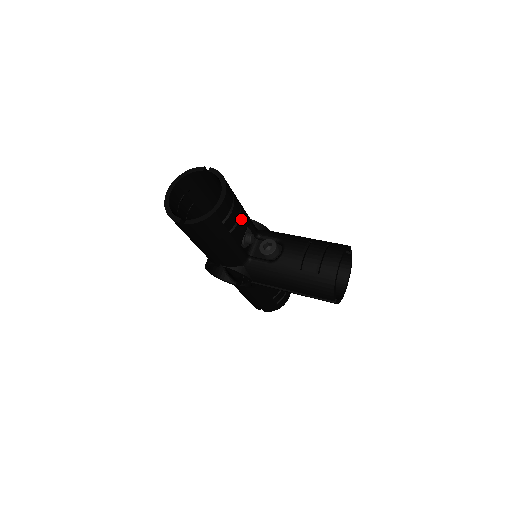
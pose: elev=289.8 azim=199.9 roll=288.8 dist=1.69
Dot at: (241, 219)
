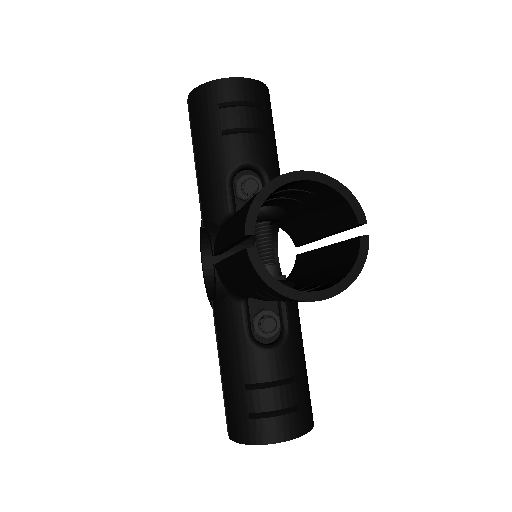
Dot at: (250, 138)
